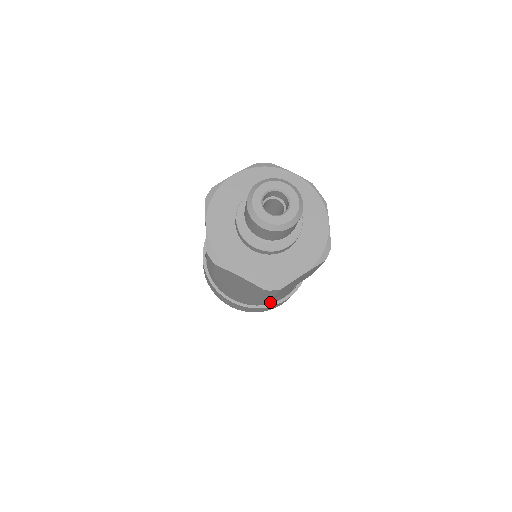
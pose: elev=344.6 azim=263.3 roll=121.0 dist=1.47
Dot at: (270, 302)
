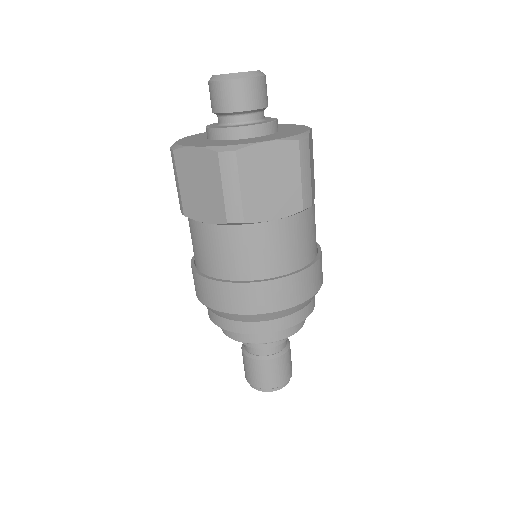
Dot at: (258, 277)
